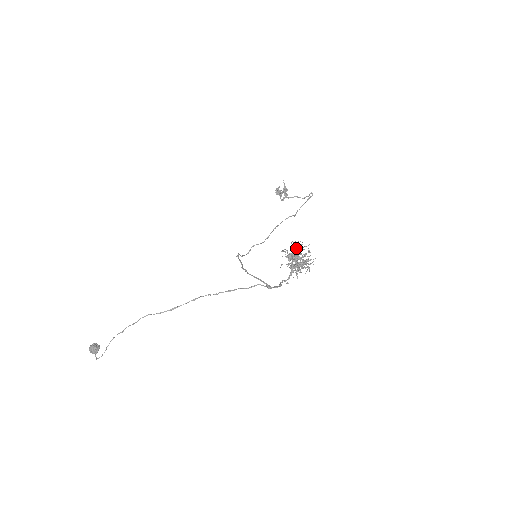
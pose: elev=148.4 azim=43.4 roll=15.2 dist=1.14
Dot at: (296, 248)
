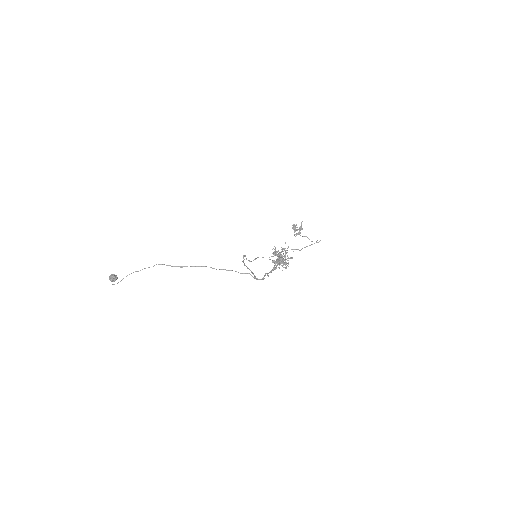
Dot at: occluded
